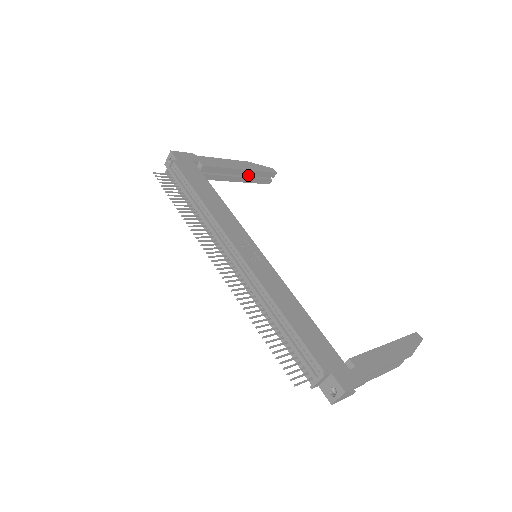
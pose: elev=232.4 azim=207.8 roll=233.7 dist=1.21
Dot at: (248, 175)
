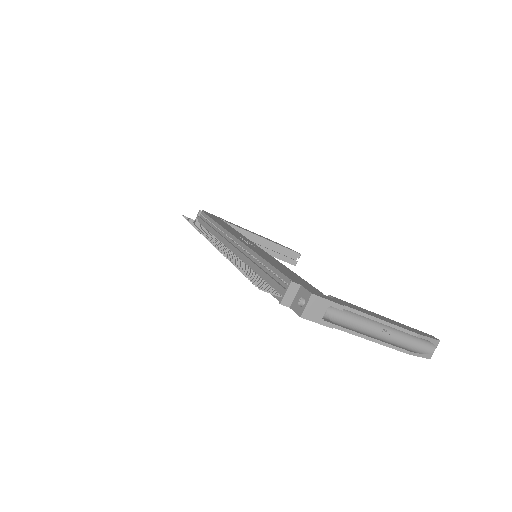
Dot at: (272, 250)
